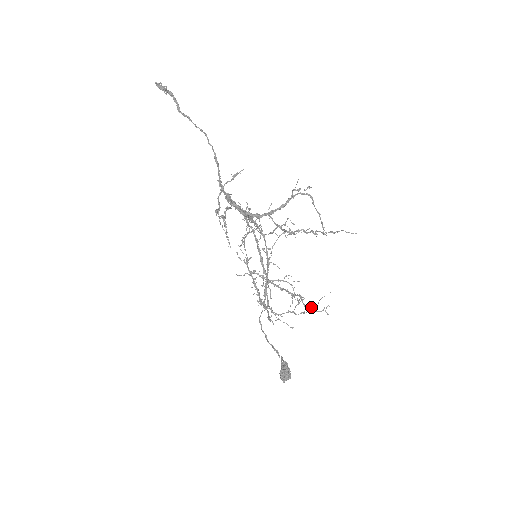
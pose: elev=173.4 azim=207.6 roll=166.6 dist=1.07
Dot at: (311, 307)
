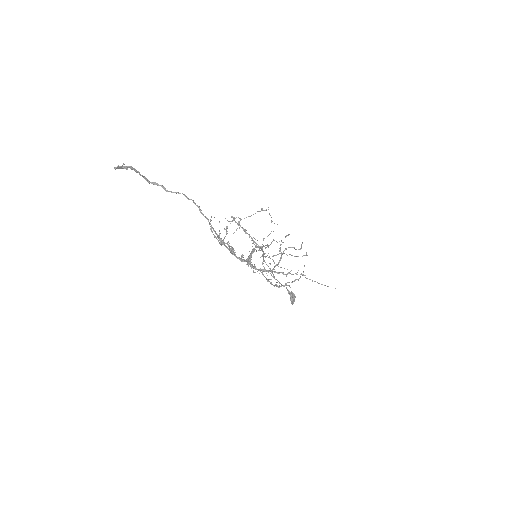
Dot at: occluded
